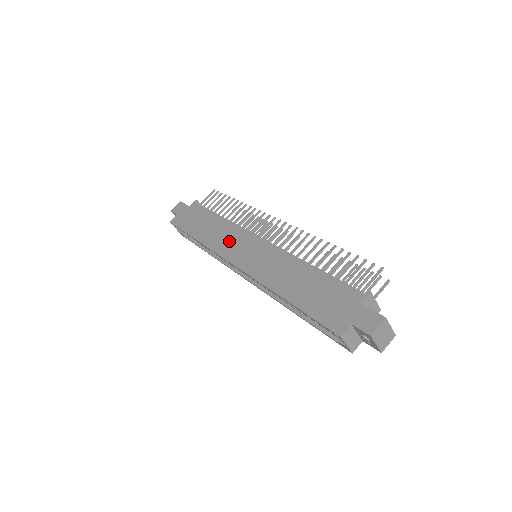
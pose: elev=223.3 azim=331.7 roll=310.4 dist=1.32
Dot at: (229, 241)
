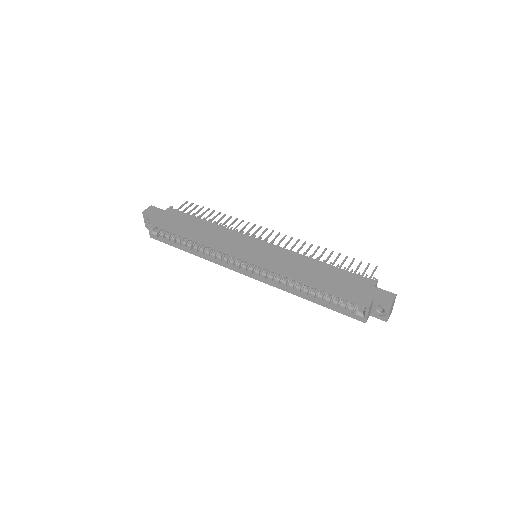
Dot at: (231, 241)
